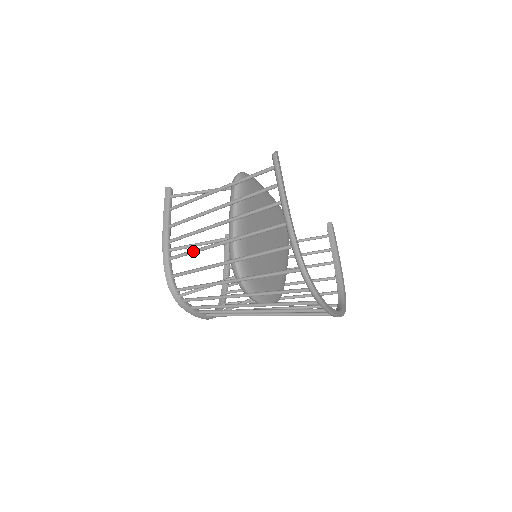
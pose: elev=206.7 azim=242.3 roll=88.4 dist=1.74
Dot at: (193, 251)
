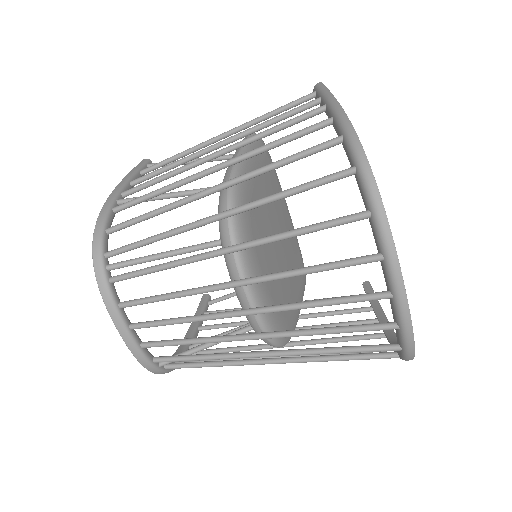
Dot at: (158, 189)
